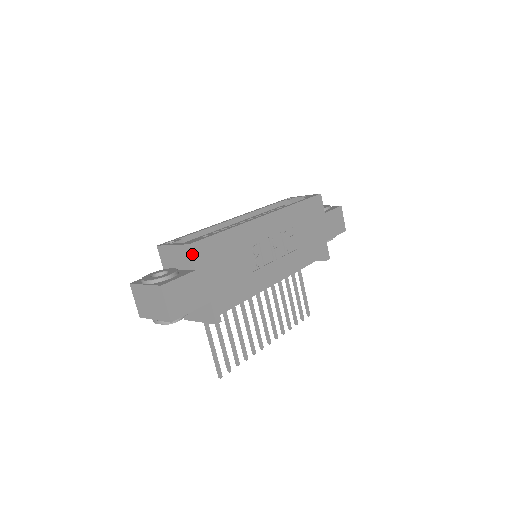
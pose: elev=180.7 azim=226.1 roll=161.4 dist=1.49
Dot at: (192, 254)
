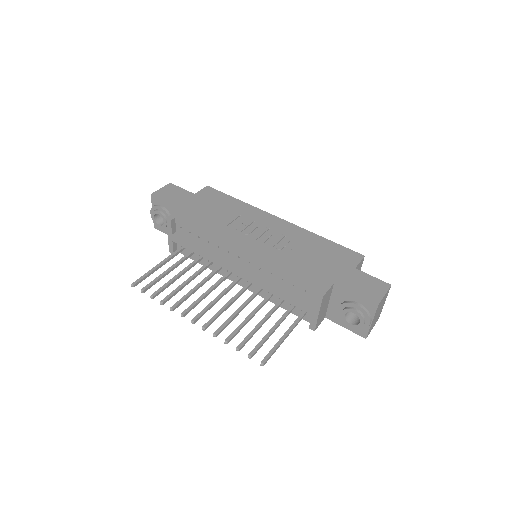
Dot at: (203, 189)
